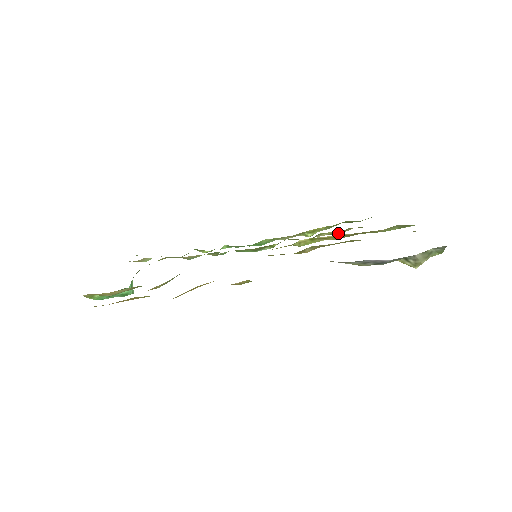
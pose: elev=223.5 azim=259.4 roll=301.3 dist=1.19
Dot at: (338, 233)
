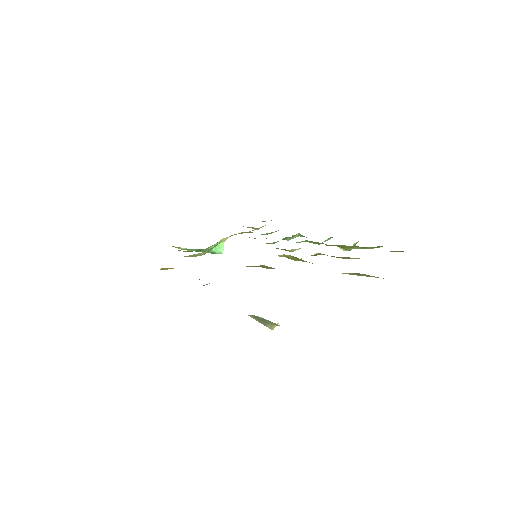
Dot at: (345, 258)
